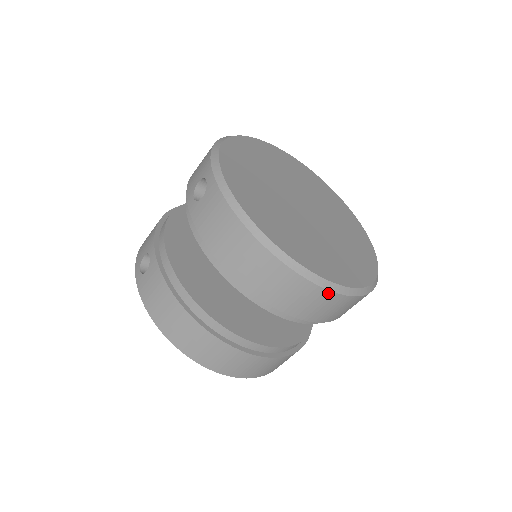
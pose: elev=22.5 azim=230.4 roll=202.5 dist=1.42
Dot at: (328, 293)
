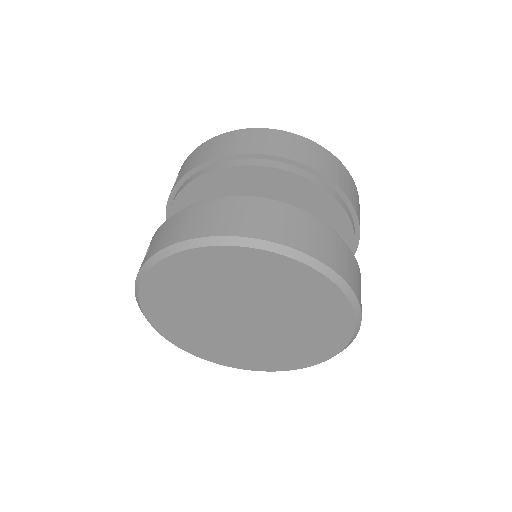
Dot at: (305, 140)
